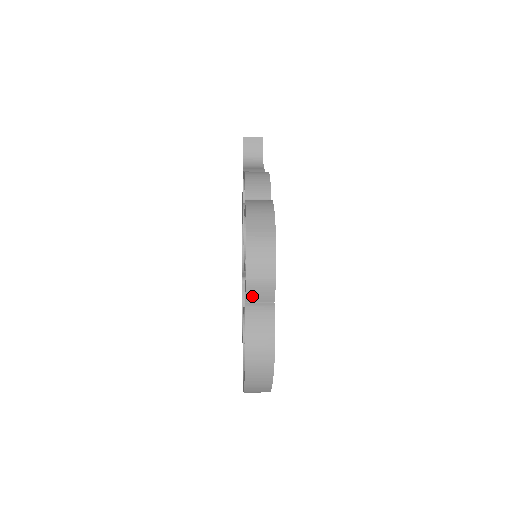
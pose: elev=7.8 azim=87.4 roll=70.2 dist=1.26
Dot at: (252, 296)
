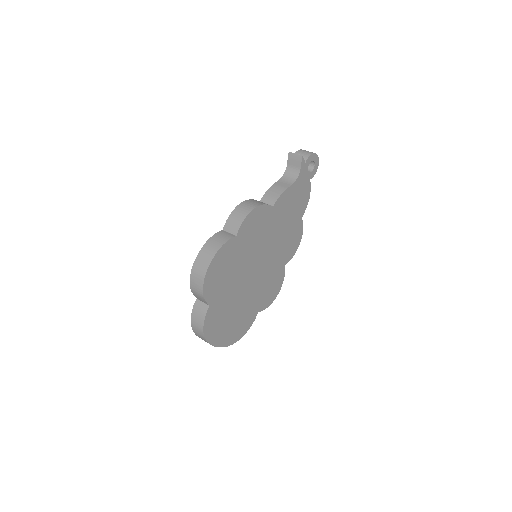
Dot at: (197, 297)
